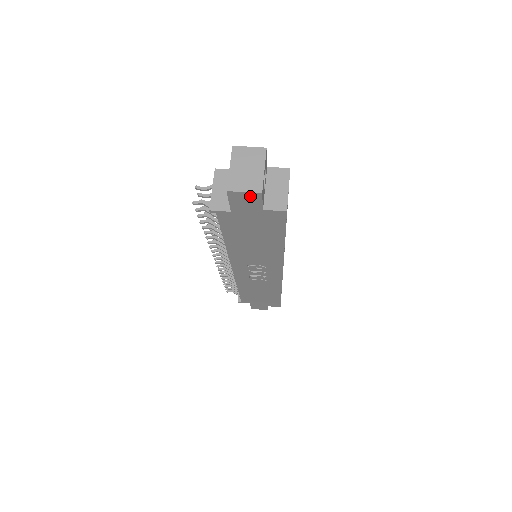
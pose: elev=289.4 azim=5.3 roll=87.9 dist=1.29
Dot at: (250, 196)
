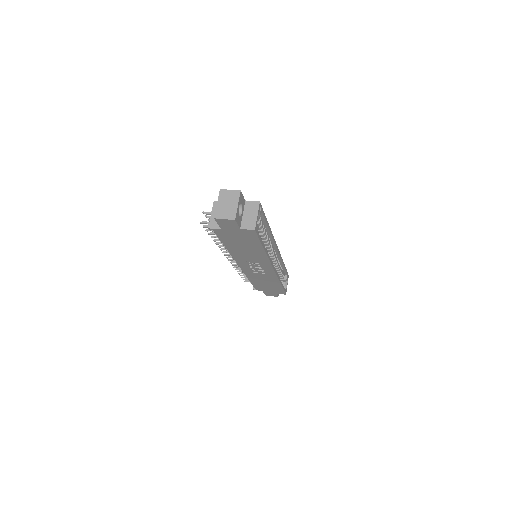
Dot at: (229, 221)
